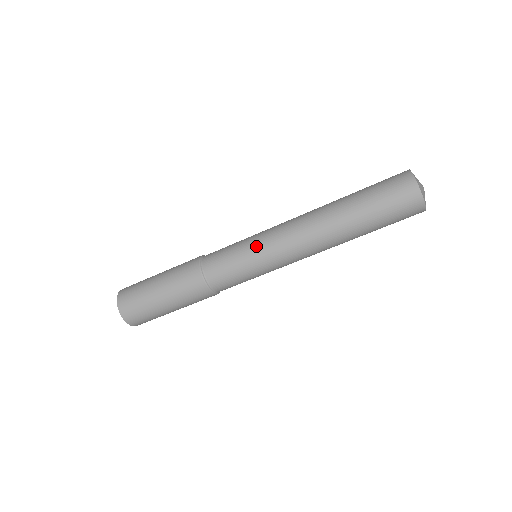
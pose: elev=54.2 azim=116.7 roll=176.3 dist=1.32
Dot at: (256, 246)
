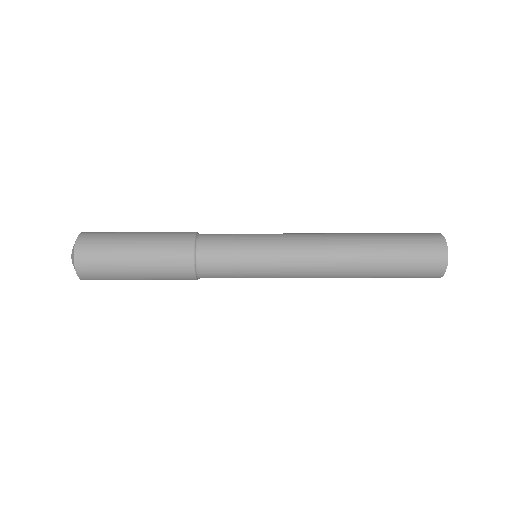
Dot at: (266, 235)
